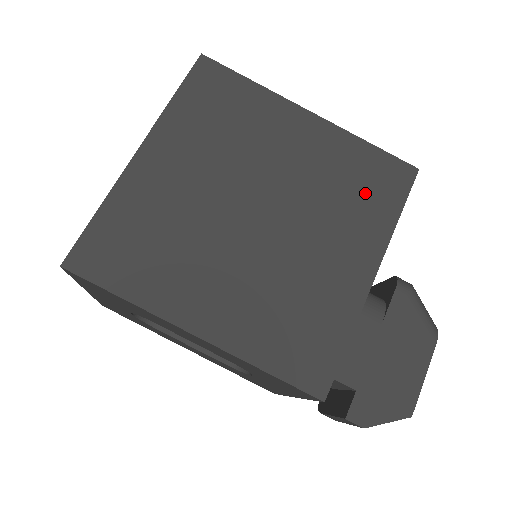
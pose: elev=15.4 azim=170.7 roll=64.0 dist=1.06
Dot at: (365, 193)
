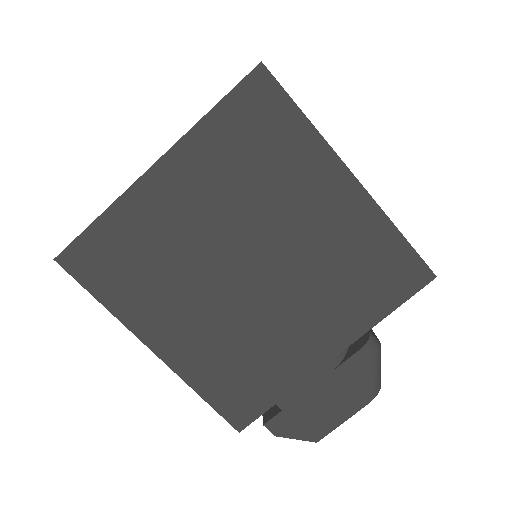
Dot at: (365, 283)
